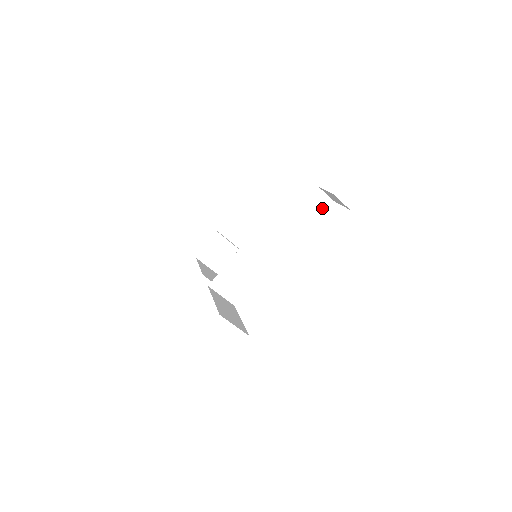
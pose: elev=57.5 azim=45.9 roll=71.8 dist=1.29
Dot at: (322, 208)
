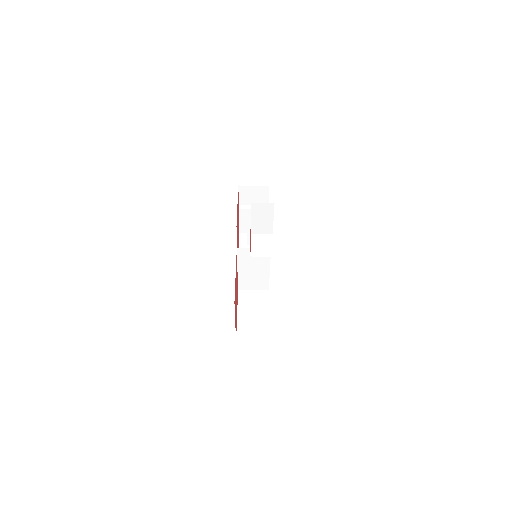
Dot at: (270, 213)
